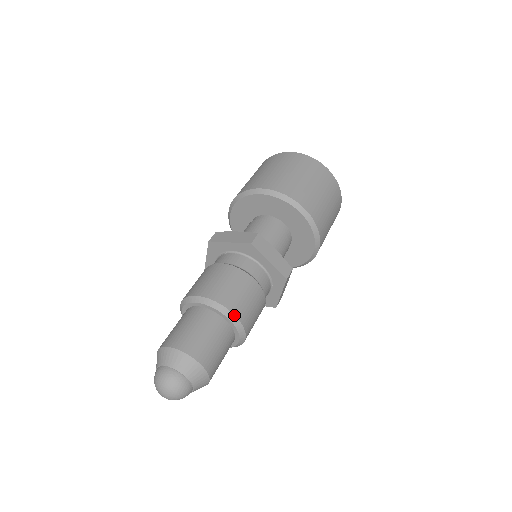
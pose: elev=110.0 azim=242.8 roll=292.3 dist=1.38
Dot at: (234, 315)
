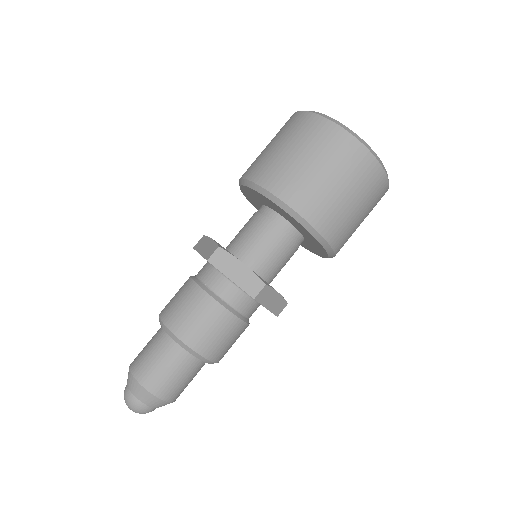
Dot at: (213, 362)
